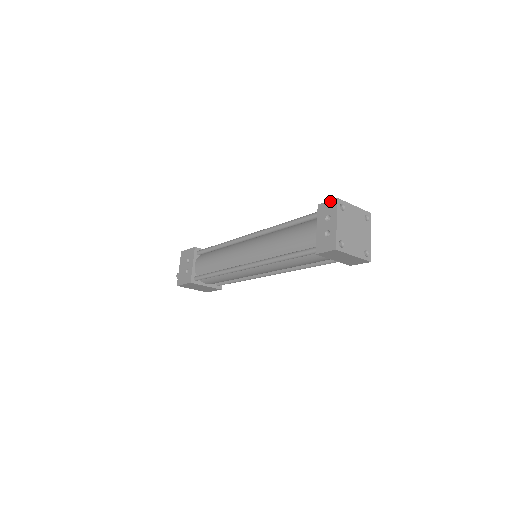
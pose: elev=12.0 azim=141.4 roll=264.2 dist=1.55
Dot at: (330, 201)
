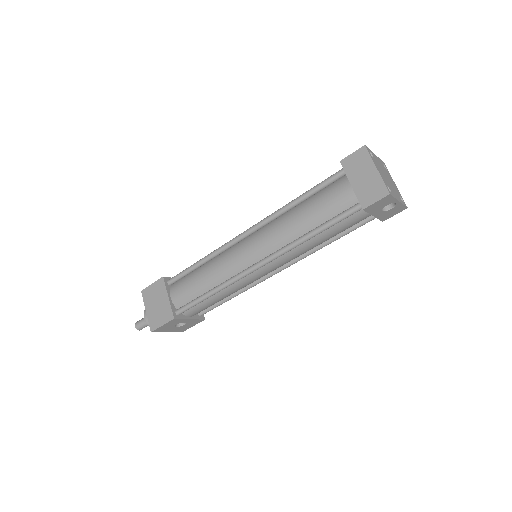
Dot at: occluded
